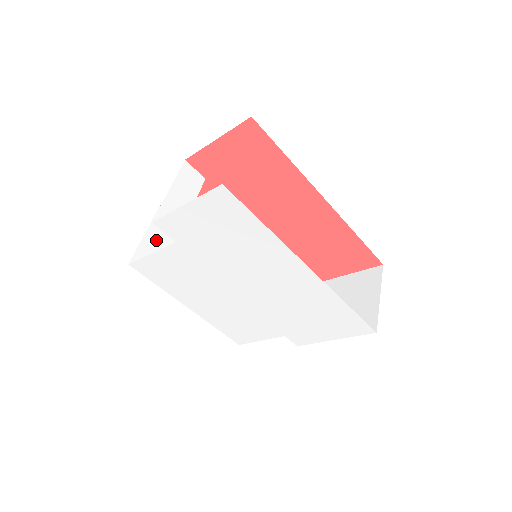
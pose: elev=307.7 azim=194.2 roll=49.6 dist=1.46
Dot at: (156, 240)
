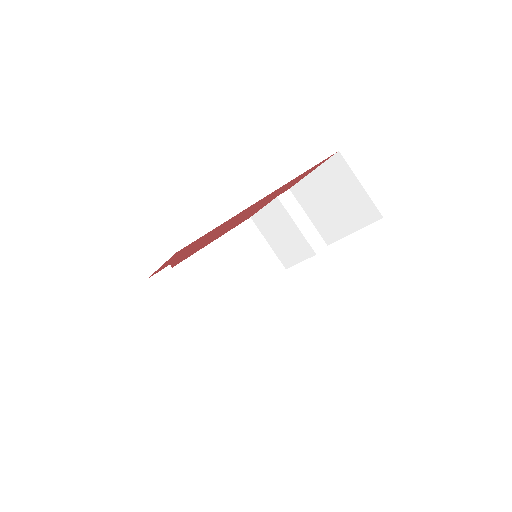
Dot at: occluded
